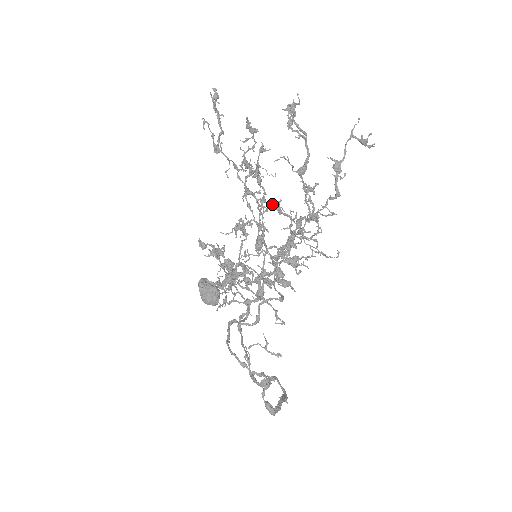
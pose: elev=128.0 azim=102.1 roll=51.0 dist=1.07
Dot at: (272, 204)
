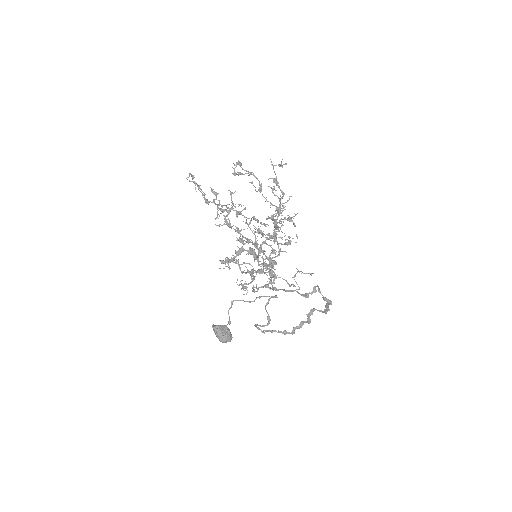
Dot at: occluded
